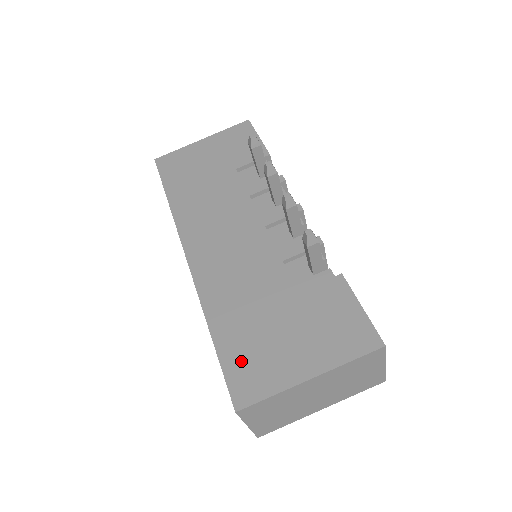
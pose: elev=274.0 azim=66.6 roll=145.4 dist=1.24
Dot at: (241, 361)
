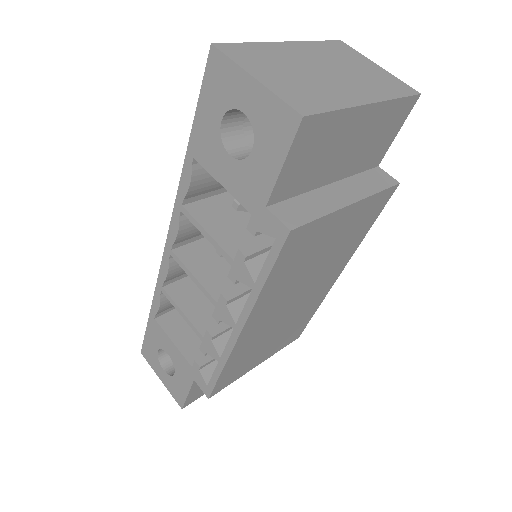
Dot at: occluded
